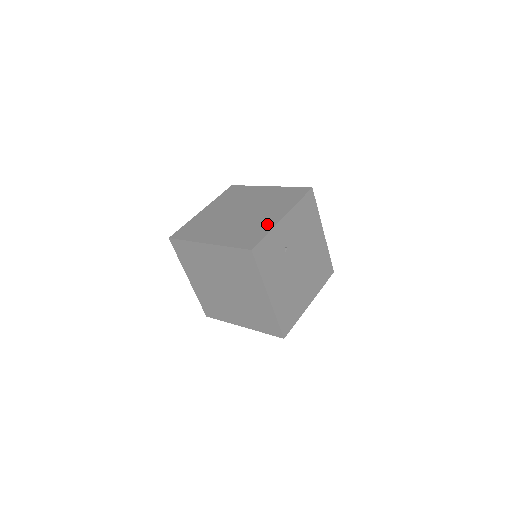
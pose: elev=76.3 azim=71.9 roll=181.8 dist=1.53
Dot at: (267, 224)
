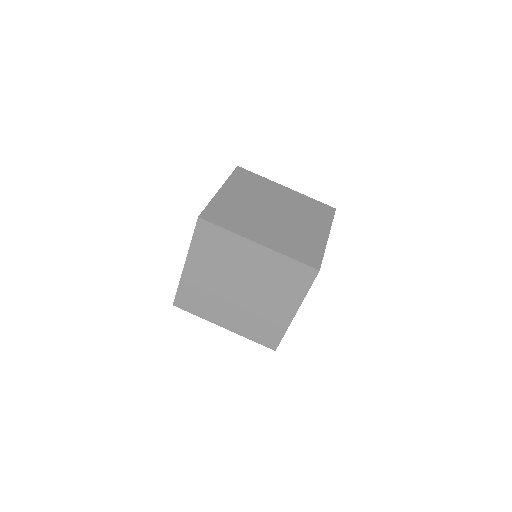
Dot at: (317, 240)
